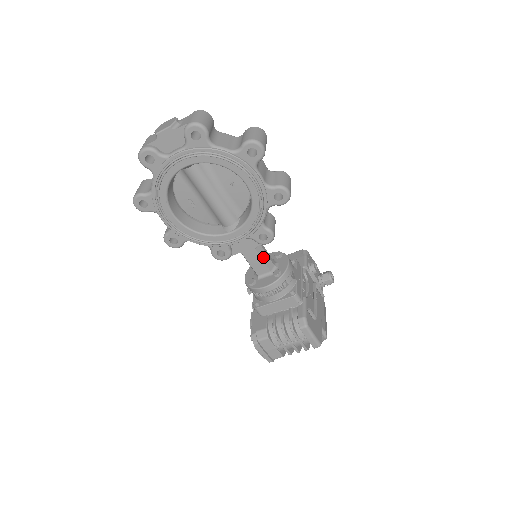
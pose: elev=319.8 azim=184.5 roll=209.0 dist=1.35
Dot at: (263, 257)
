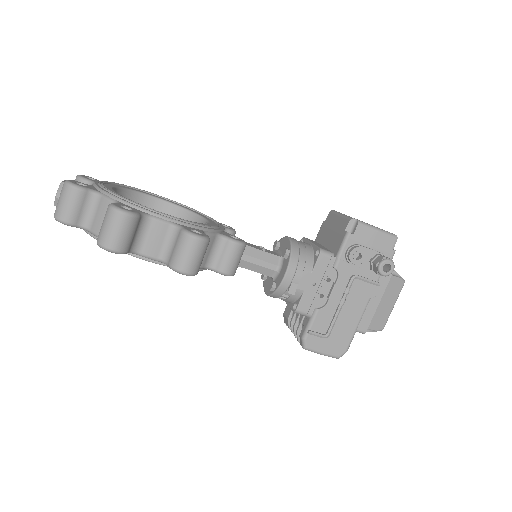
Dot at: (252, 268)
